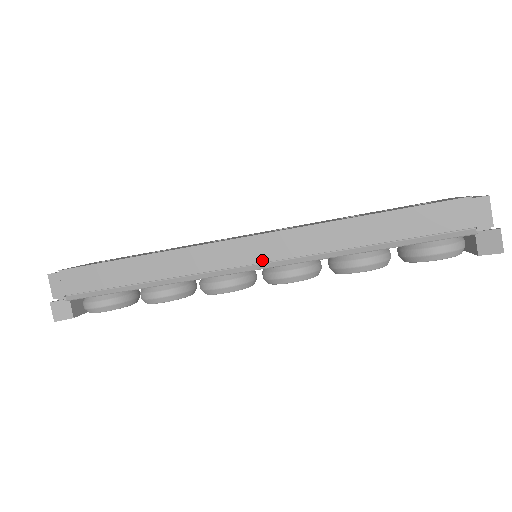
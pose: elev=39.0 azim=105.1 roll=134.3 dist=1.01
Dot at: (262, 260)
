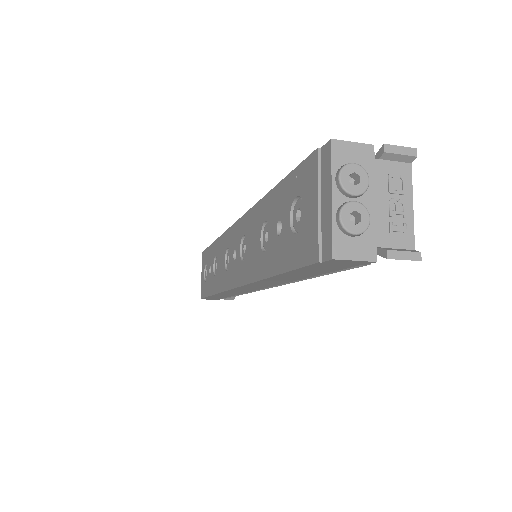
Dot at: occluded
